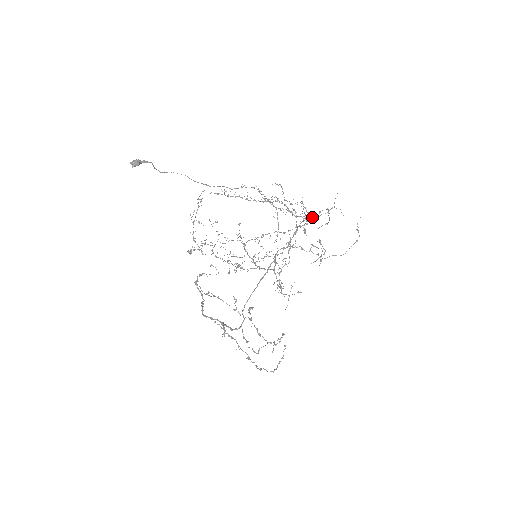
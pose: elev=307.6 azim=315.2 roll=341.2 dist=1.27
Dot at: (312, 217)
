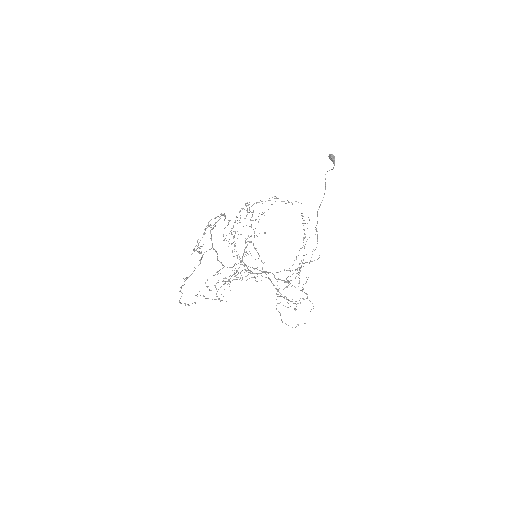
Dot at: (302, 289)
